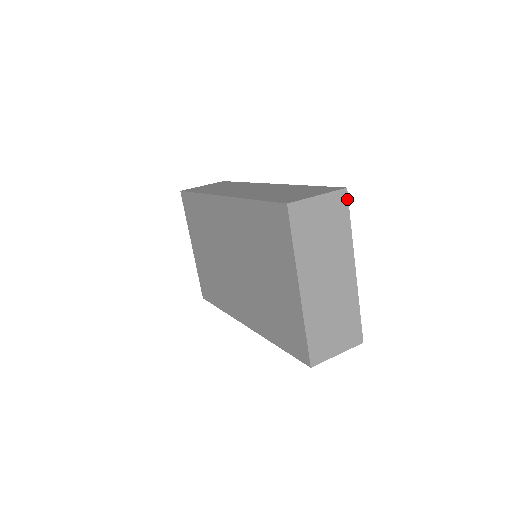
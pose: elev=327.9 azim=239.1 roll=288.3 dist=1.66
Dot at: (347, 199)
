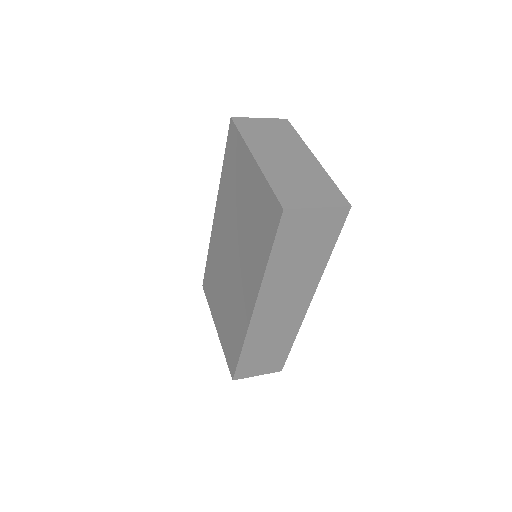
Dot at: (289, 124)
